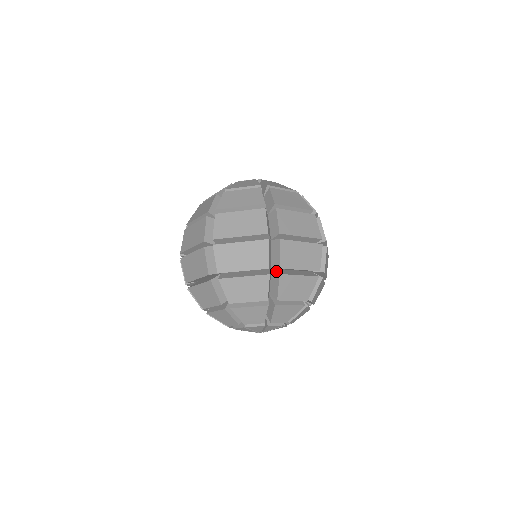
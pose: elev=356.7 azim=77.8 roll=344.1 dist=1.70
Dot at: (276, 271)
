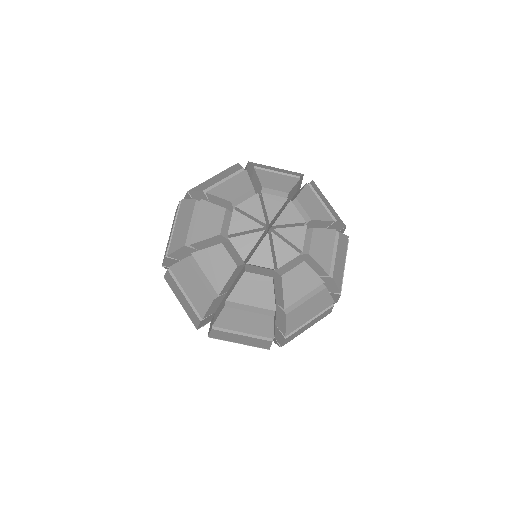
Dot at: occluded
